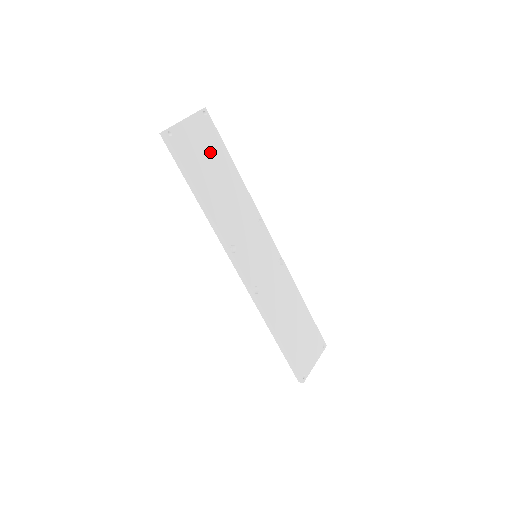
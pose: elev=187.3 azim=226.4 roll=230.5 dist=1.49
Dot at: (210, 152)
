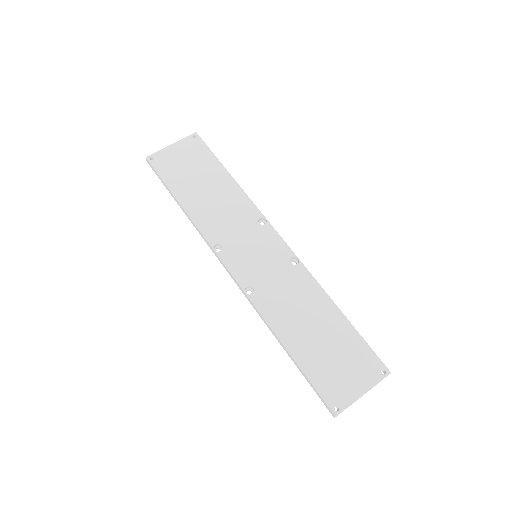
Dot at: (197, 166)
